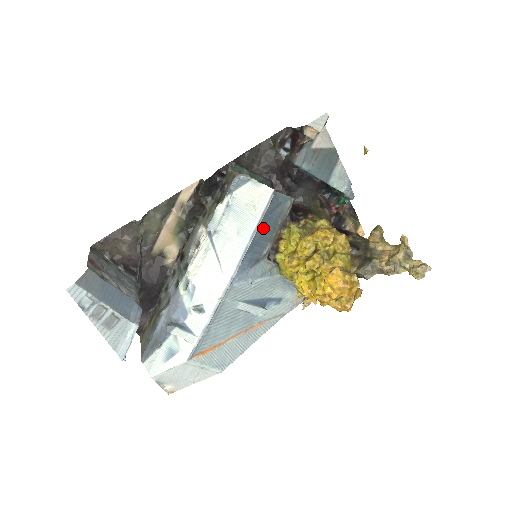
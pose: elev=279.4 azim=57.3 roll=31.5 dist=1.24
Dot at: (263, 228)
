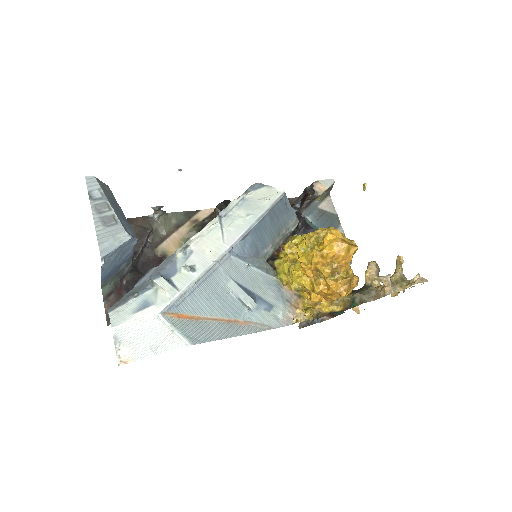
Dot at: (269, 221)
